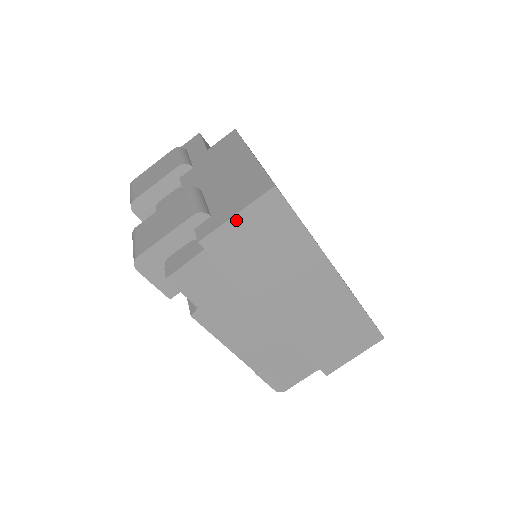
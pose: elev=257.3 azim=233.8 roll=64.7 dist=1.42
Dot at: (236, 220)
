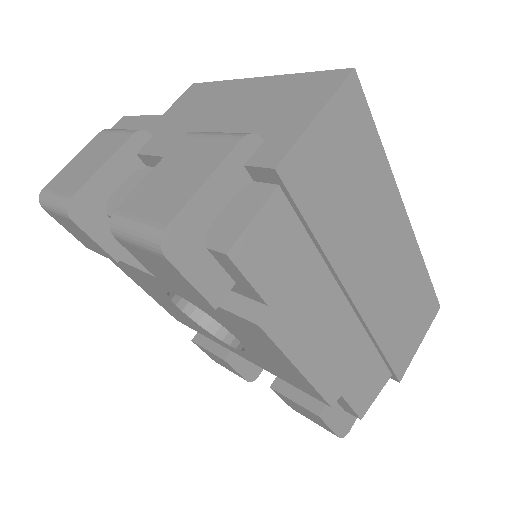
Dot at: (317, 126)
